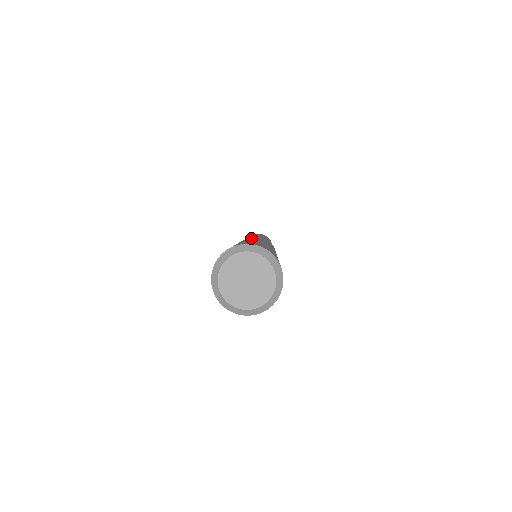
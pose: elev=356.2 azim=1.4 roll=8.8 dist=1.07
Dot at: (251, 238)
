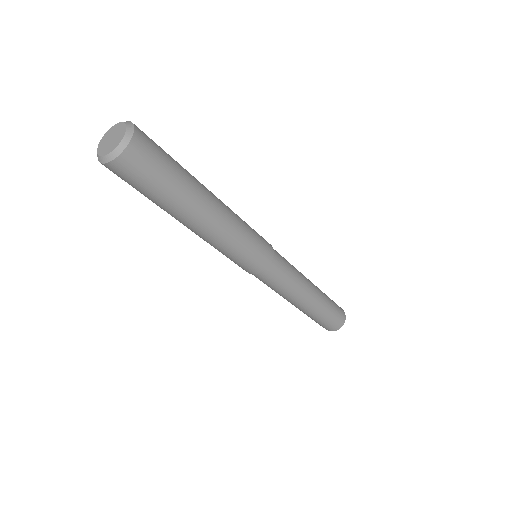
Dot at: occluded
